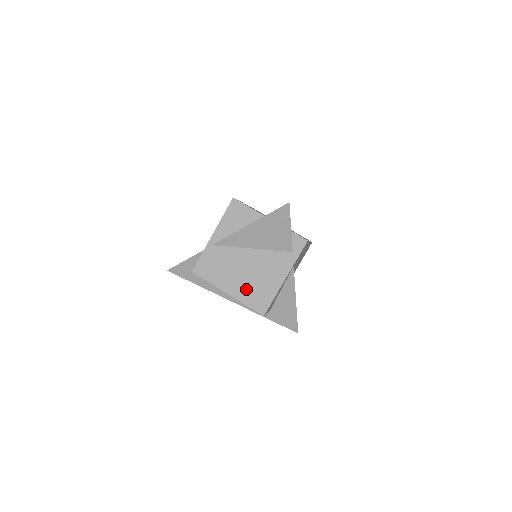
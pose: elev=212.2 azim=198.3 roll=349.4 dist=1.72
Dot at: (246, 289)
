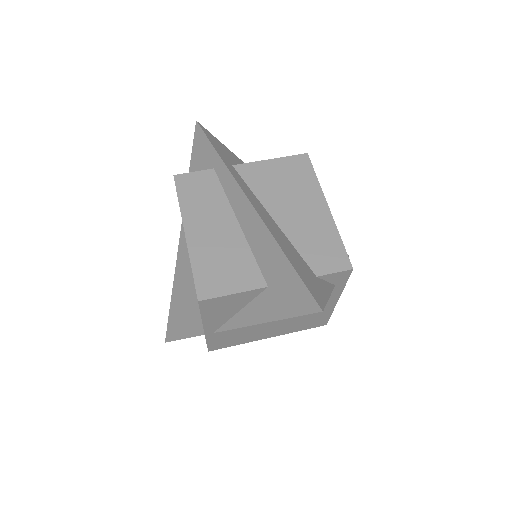
Dot at: (290, 327)
